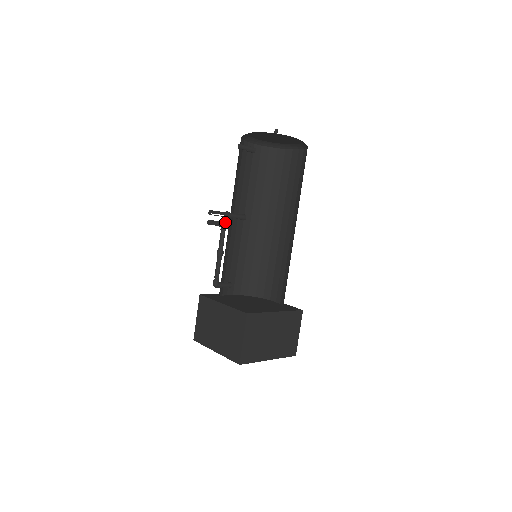
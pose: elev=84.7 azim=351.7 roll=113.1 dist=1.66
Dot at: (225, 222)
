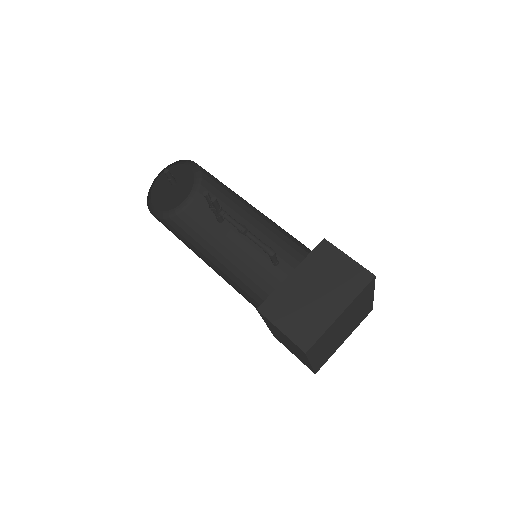
Dot at: occluded
